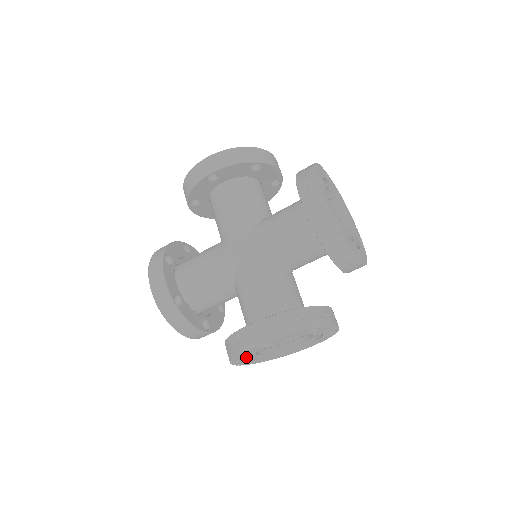
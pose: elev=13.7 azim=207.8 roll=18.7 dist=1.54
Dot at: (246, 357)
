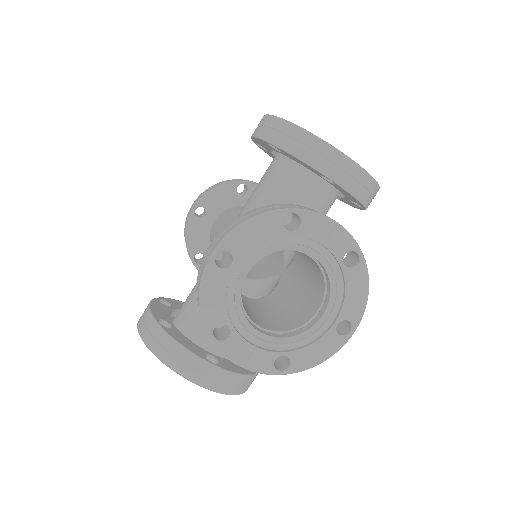
Dot at: (228, 320)
